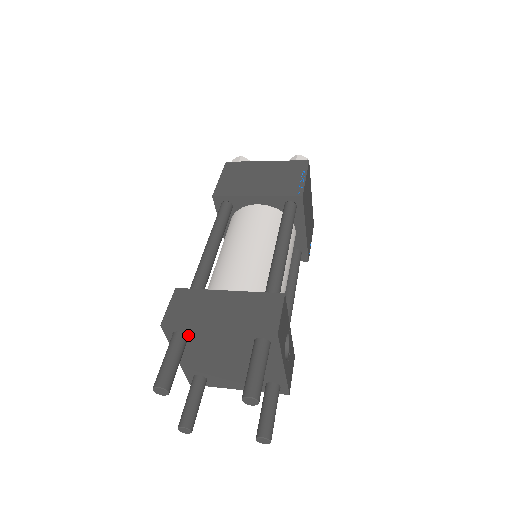
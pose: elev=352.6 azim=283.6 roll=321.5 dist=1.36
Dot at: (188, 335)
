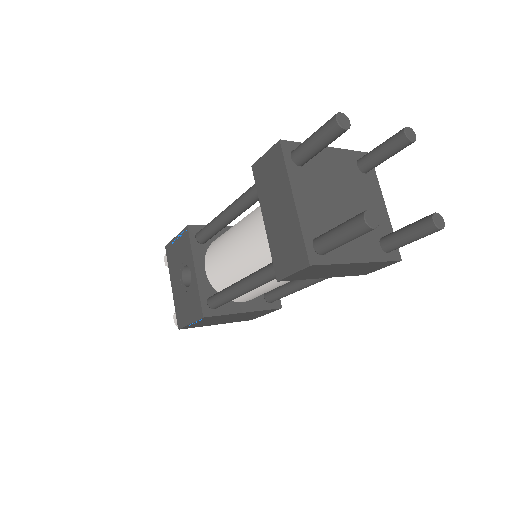
Dot at: occluded
